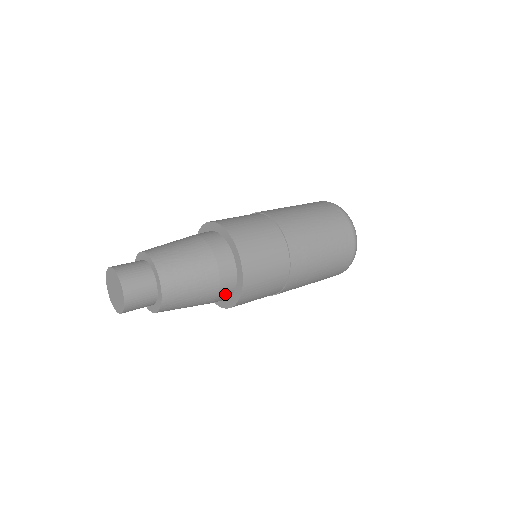
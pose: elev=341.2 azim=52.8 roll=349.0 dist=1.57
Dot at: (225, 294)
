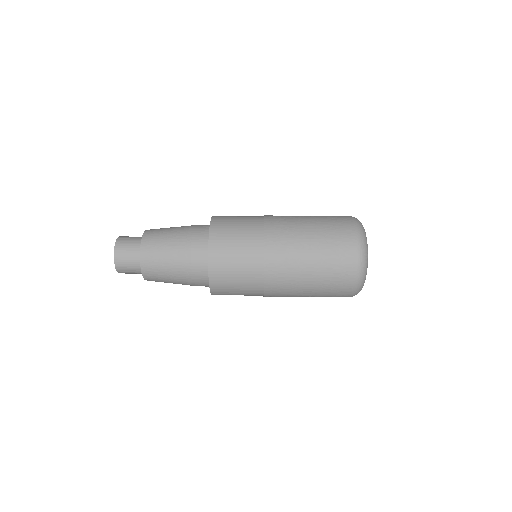
Dot at: occluded
